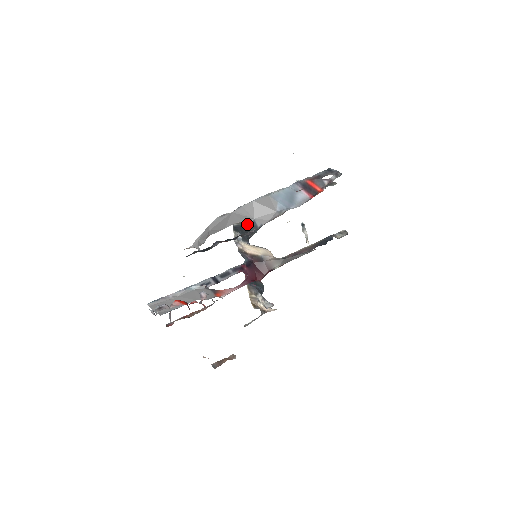
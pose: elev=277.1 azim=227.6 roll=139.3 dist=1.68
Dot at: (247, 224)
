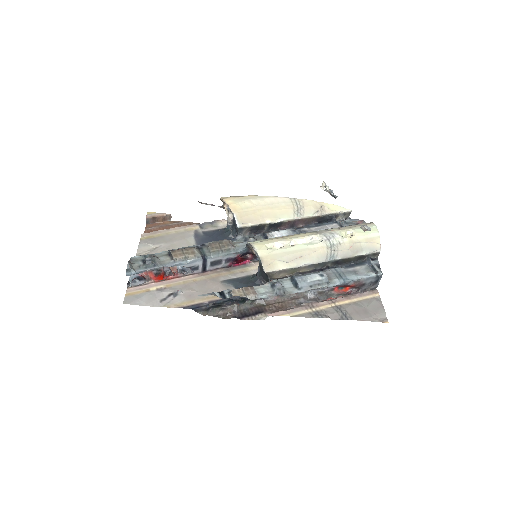
Dot at: occluded
